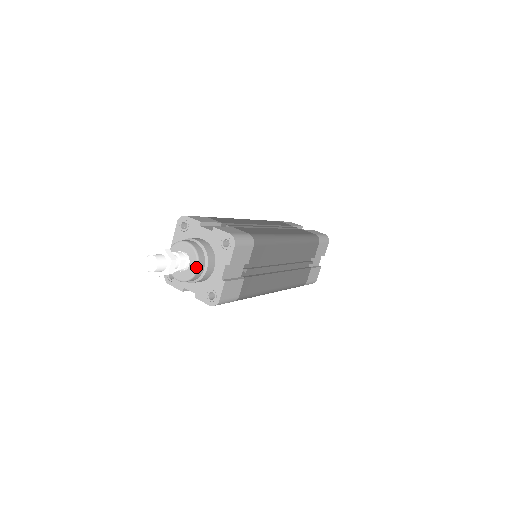
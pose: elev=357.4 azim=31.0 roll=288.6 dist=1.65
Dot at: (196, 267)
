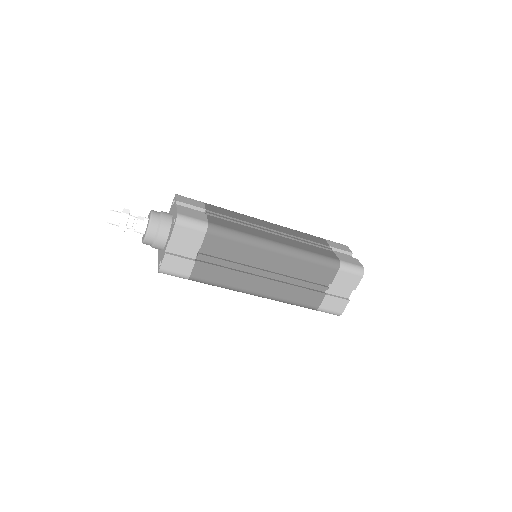
Dot at: (150, 212)
